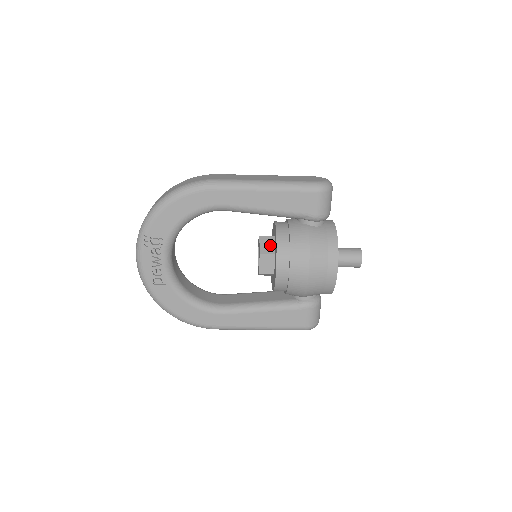
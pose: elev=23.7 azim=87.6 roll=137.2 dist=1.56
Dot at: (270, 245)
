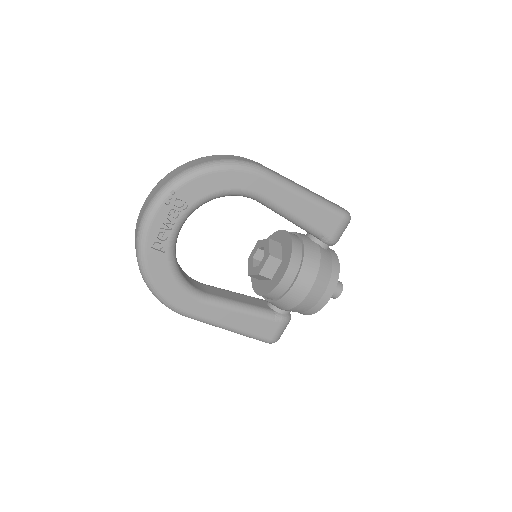
Dot at: (278, 250)
